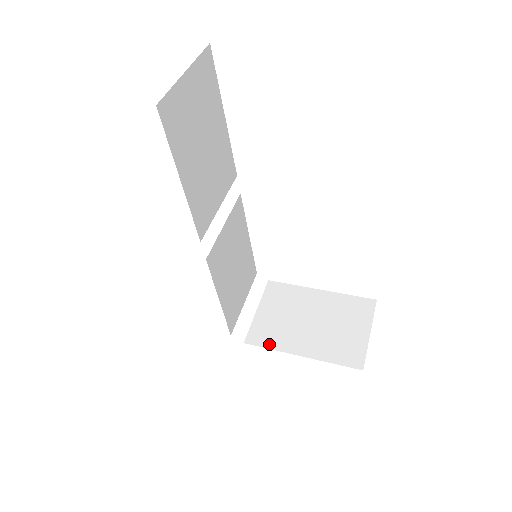
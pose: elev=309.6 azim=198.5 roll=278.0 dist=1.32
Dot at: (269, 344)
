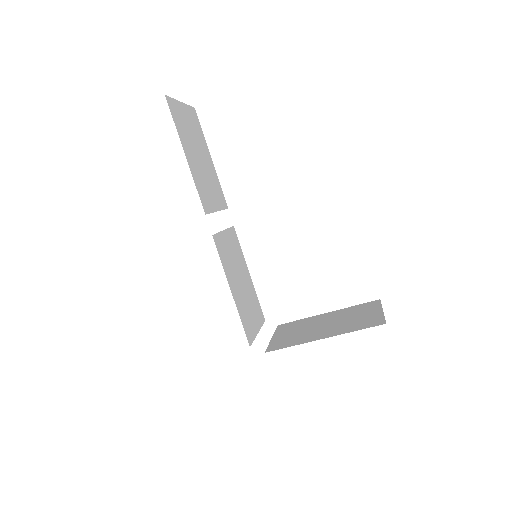
Dot at: (290, 345)
